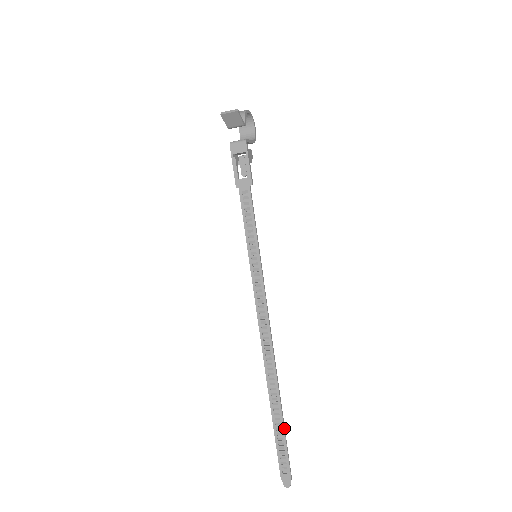
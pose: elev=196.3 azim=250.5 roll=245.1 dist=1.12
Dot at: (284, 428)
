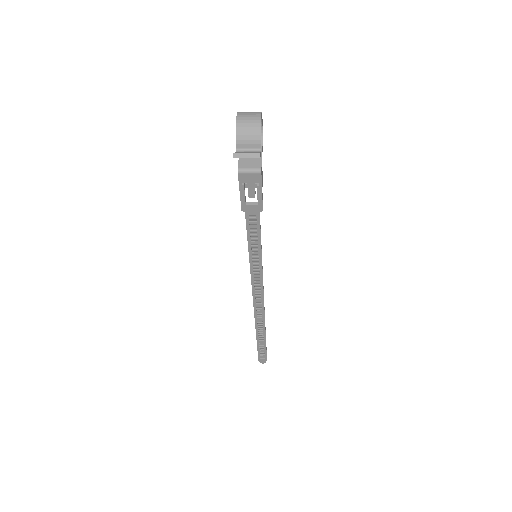
Dot at: occluded
